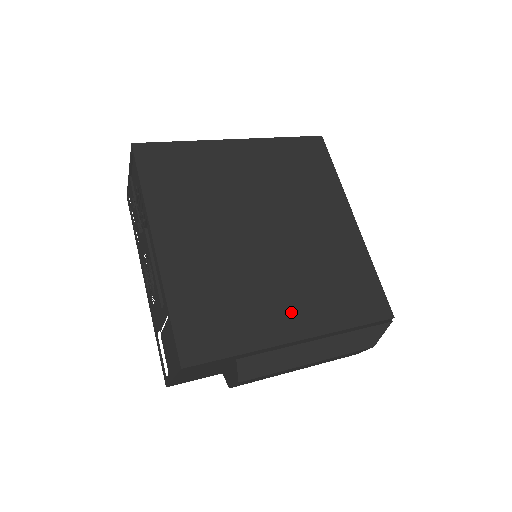
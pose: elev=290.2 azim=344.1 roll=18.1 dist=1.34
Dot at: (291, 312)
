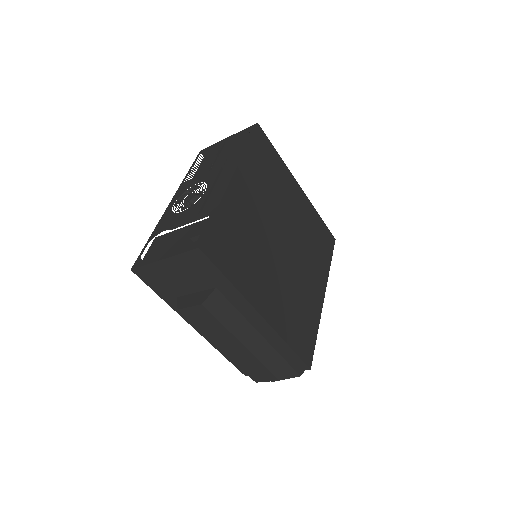
Dot at: (268, 297)
